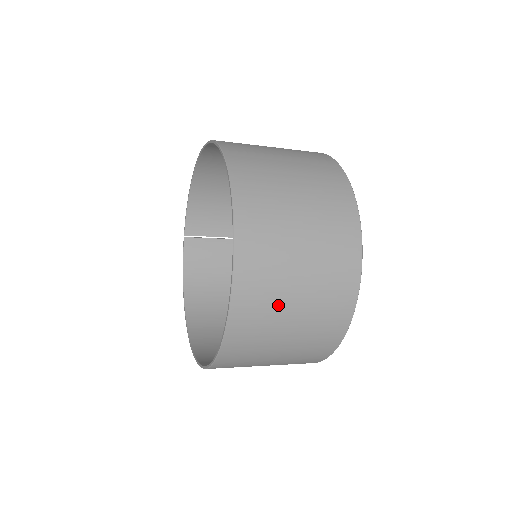
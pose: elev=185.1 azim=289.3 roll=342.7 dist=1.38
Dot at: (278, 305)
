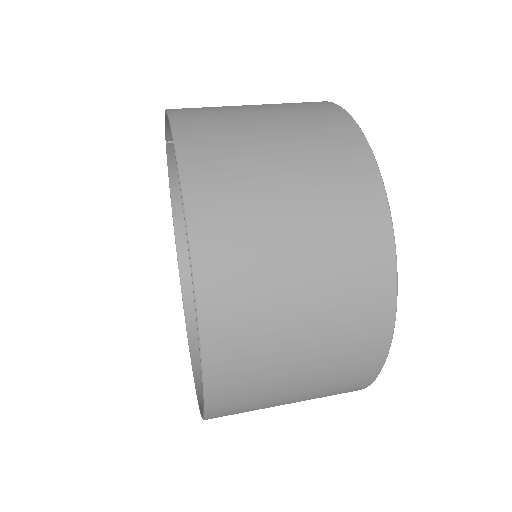
Dot at: occluded
